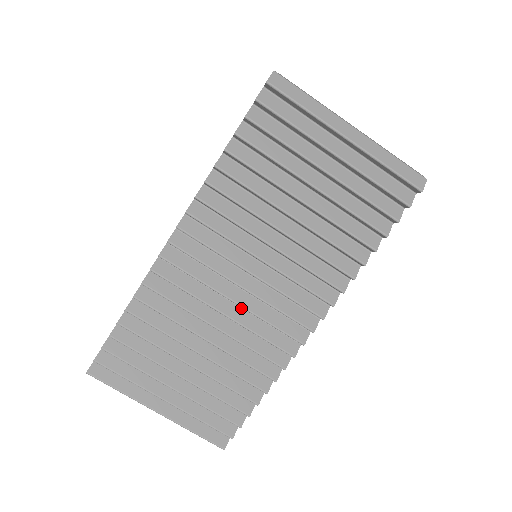
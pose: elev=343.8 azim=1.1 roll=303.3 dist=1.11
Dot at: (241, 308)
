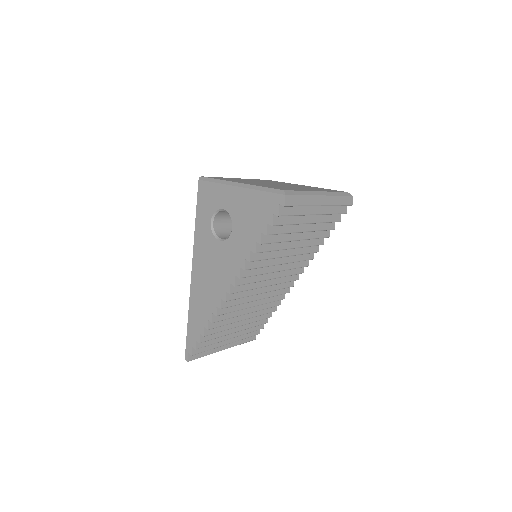
Dot at: occluded
